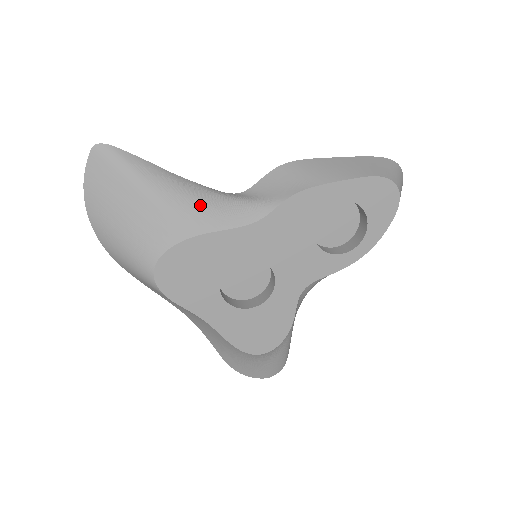
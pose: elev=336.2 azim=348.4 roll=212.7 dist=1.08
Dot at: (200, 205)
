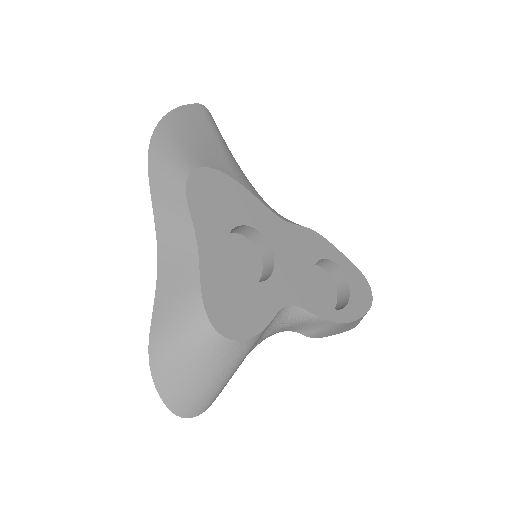
Dot at: (248, 180)
